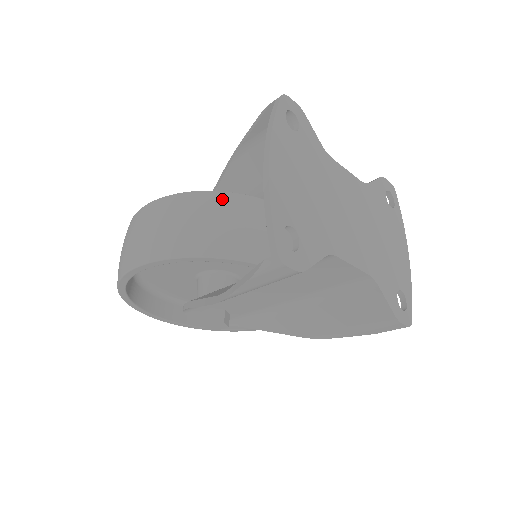
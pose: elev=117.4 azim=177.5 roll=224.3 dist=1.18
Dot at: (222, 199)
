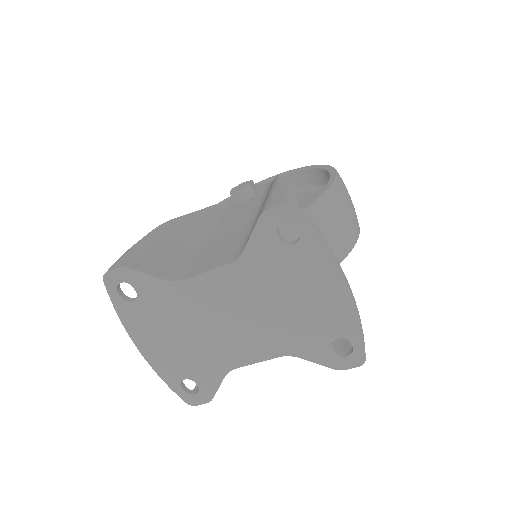
Dot at: occluded
